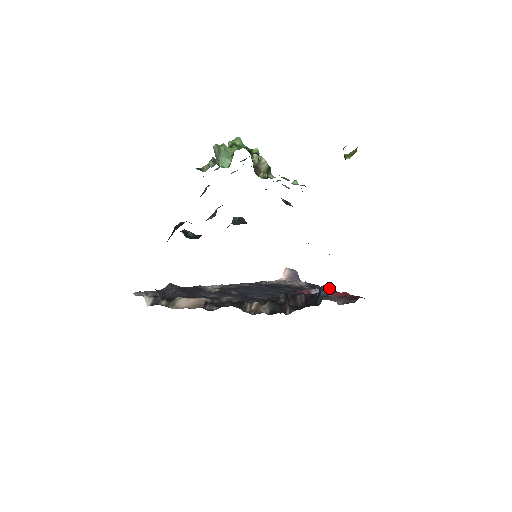
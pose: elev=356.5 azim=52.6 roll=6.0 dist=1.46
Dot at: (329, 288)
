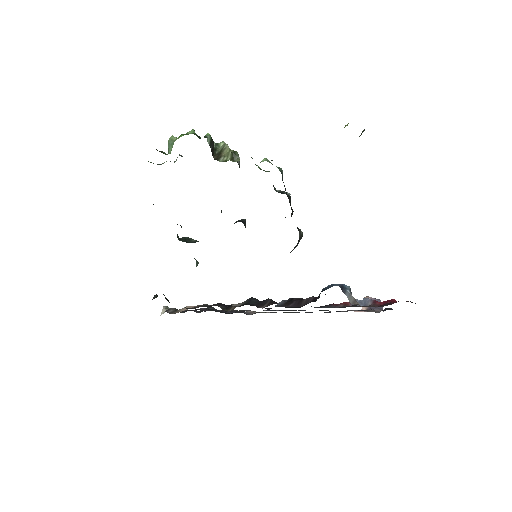
Dot at: occluded
